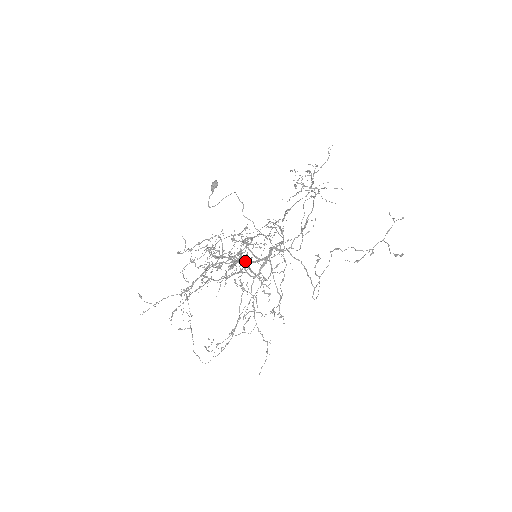
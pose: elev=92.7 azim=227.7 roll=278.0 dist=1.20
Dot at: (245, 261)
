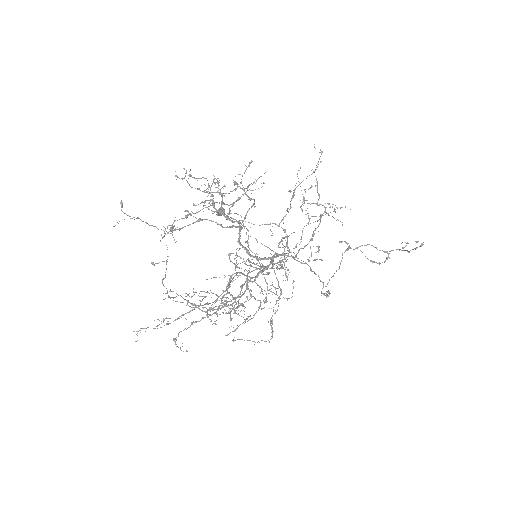
Dot at: (244, 226)
